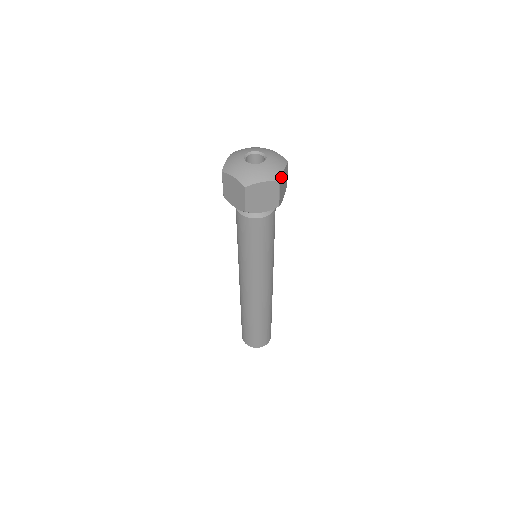
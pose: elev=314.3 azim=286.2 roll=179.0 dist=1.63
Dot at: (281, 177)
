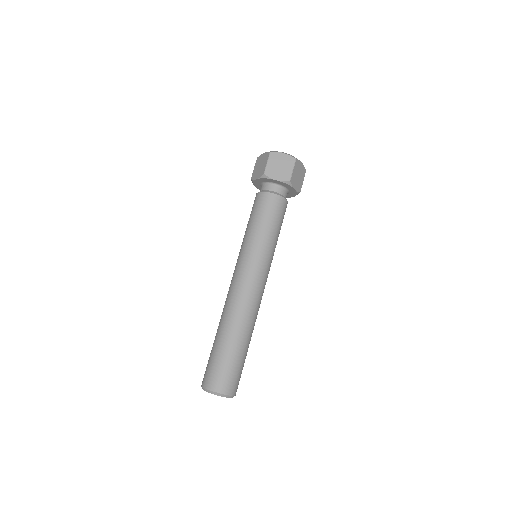
Dot at: occluded
